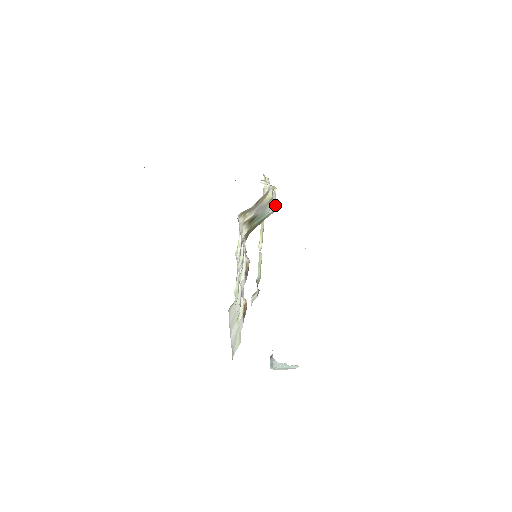
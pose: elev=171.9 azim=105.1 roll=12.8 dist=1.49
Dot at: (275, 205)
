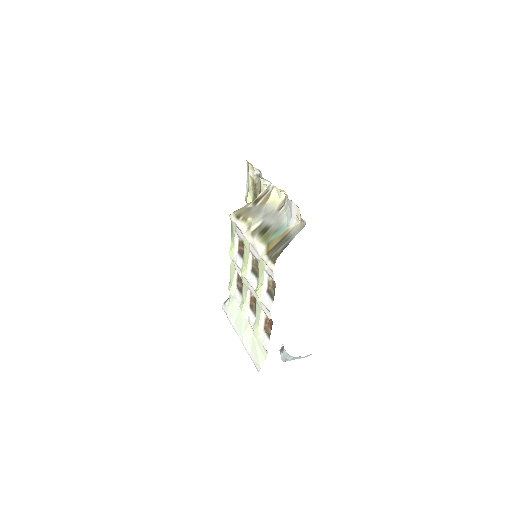
Dot at: (298, 220)
